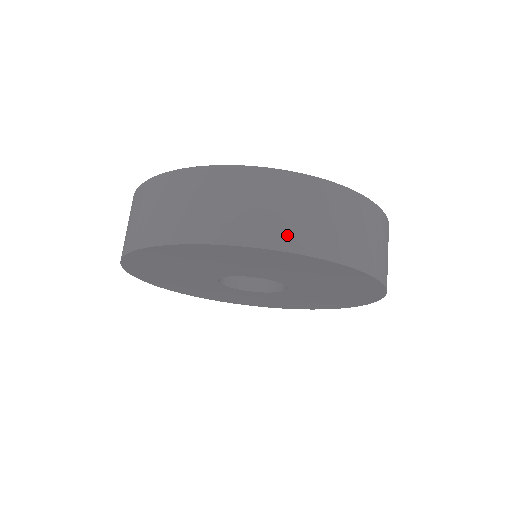
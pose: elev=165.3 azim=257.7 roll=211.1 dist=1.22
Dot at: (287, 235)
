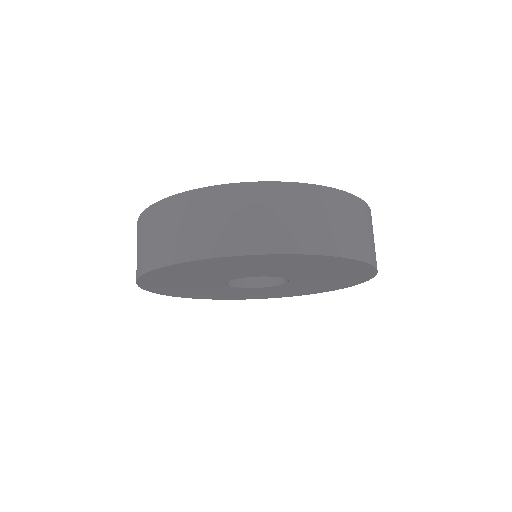
Dot at: (176, 250)
